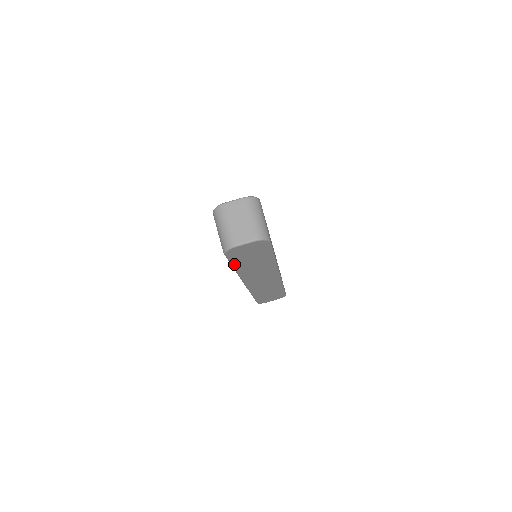
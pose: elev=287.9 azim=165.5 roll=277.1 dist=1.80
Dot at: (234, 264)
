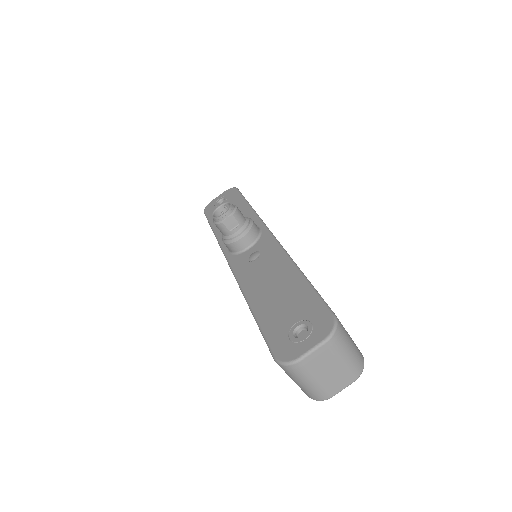
Dot at: occluded
